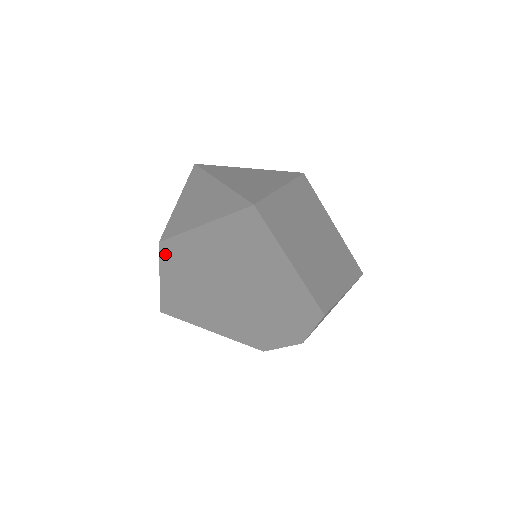
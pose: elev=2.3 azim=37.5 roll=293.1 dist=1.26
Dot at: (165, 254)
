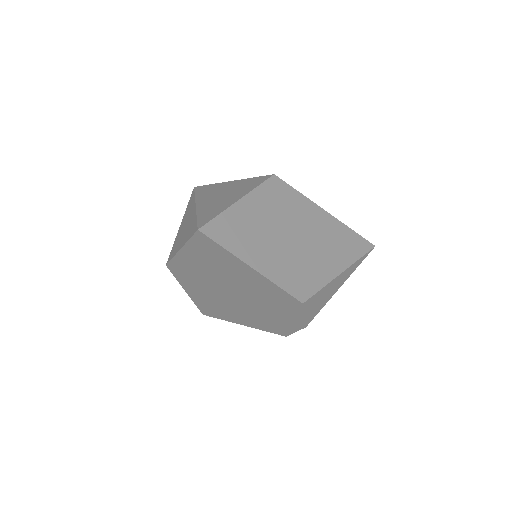
Dot at: (175, 273)
